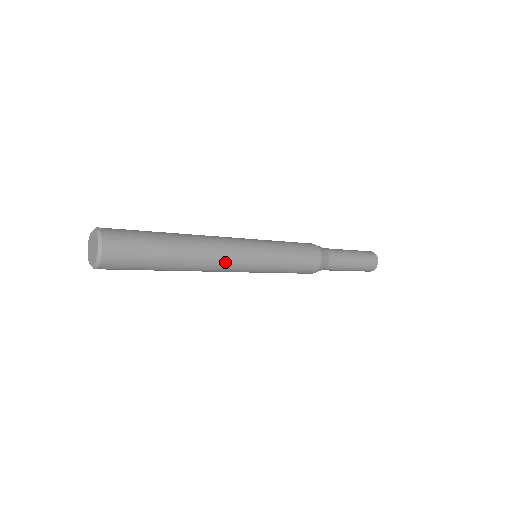
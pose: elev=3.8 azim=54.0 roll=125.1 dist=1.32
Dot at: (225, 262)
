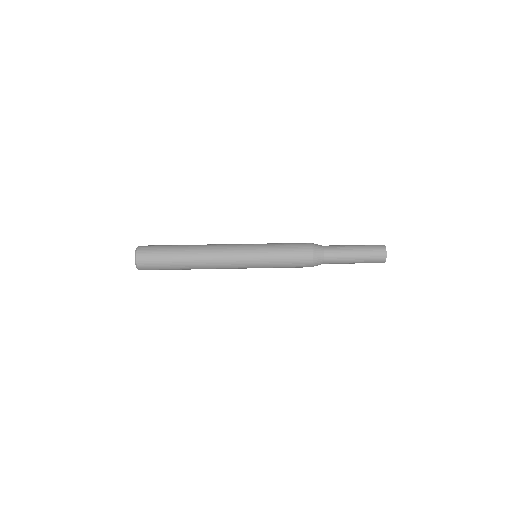
Dot at: occluded
